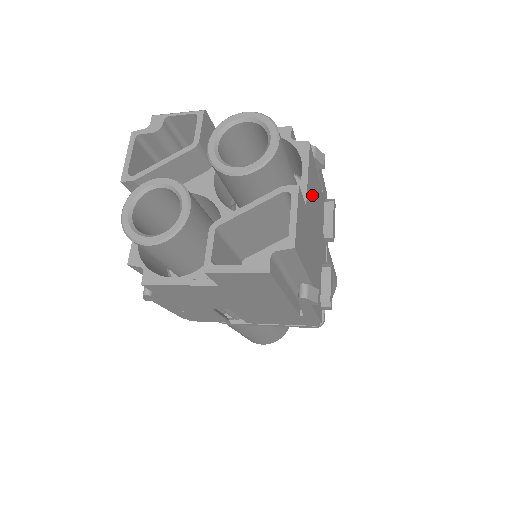
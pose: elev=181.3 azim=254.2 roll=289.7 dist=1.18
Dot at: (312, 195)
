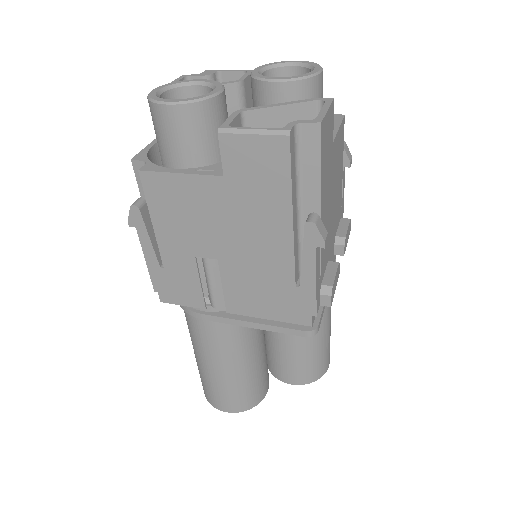
Dot at: (337, 161)
